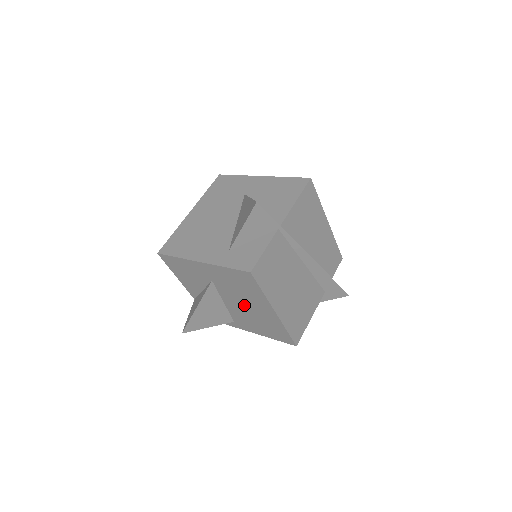
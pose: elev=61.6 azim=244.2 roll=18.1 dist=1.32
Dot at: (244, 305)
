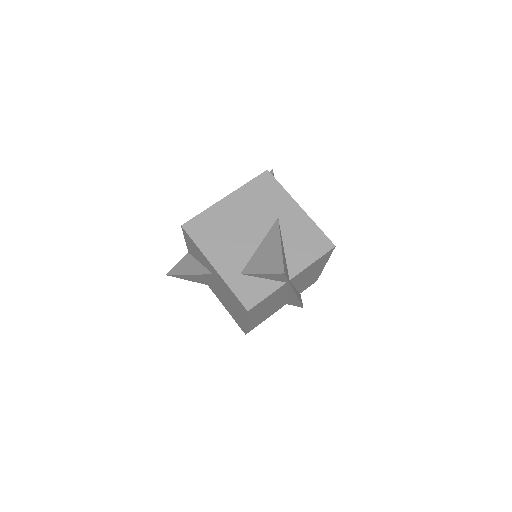
Dot at: (226, 298)
